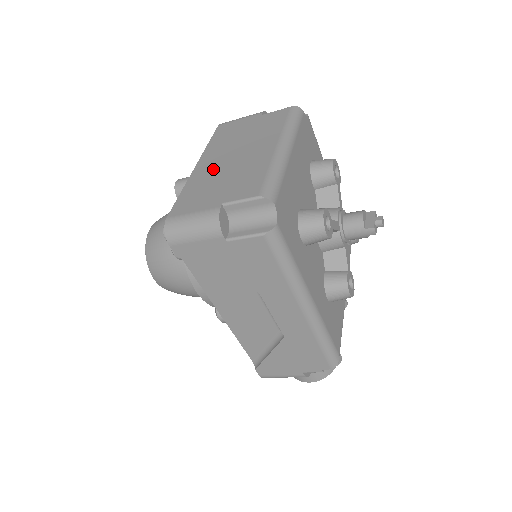
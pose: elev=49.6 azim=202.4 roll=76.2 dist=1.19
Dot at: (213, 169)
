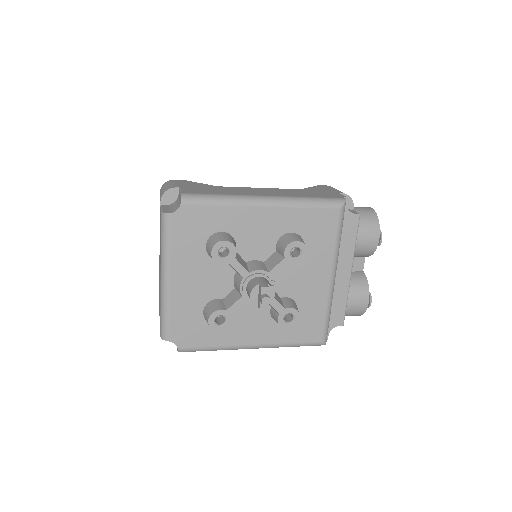
Dot at: occluded
